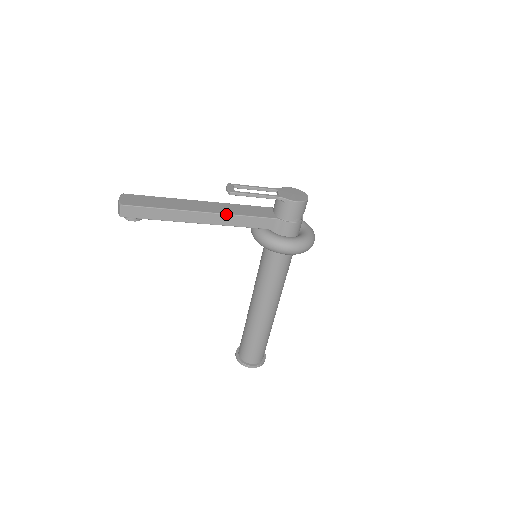
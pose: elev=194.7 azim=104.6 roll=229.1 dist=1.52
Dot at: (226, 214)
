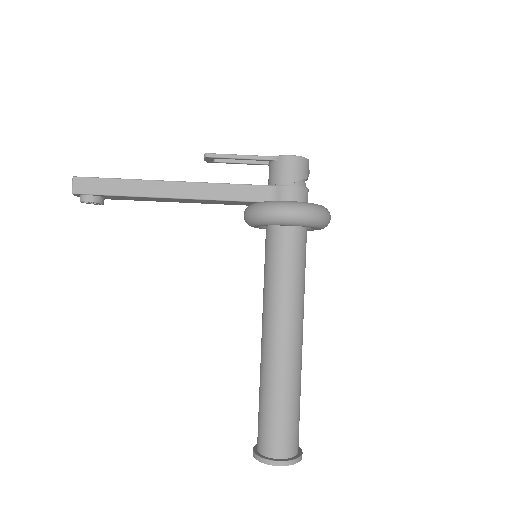
Dot at: (203, 182)
